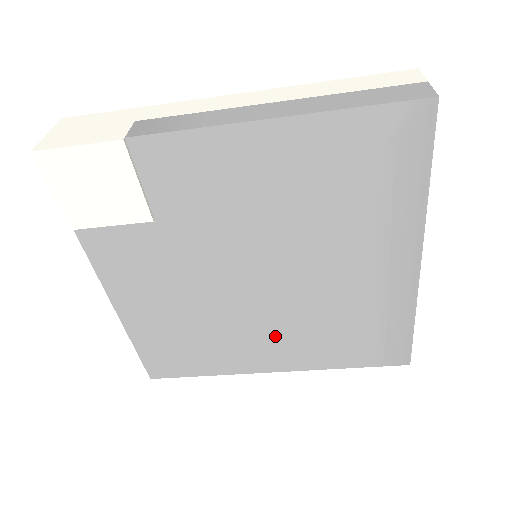
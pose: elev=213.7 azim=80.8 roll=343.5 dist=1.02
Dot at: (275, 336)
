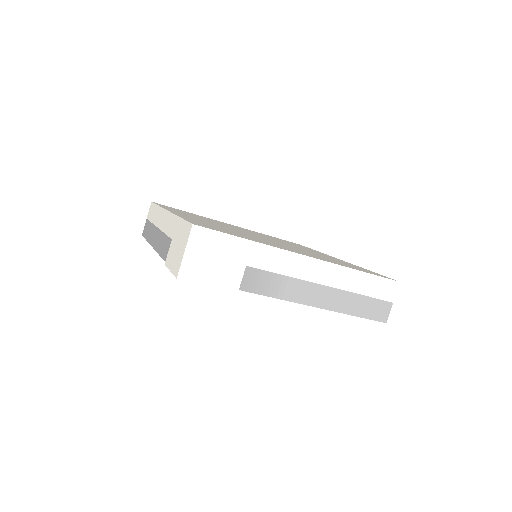
Dot at: occluded
